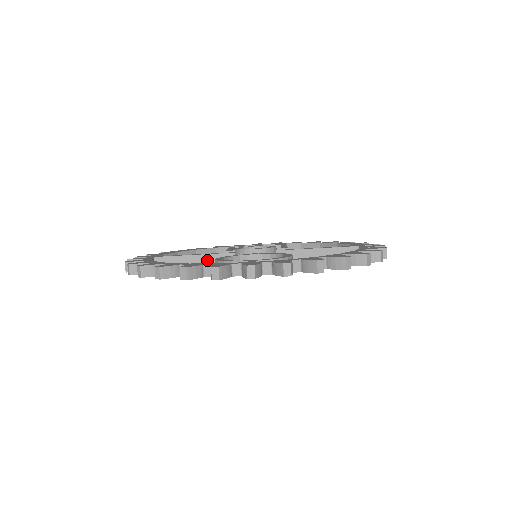
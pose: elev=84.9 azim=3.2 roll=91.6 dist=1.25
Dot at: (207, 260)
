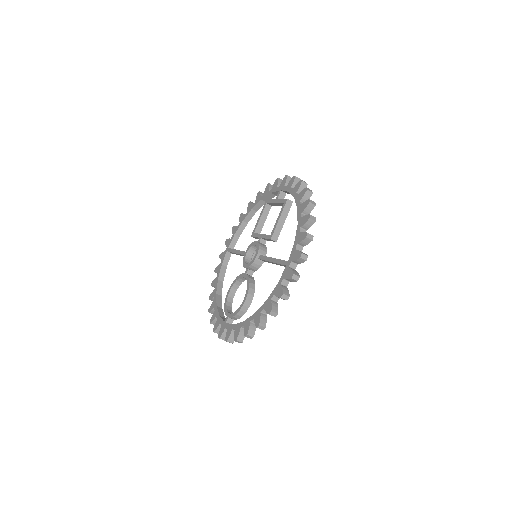
Dot at: occluded
